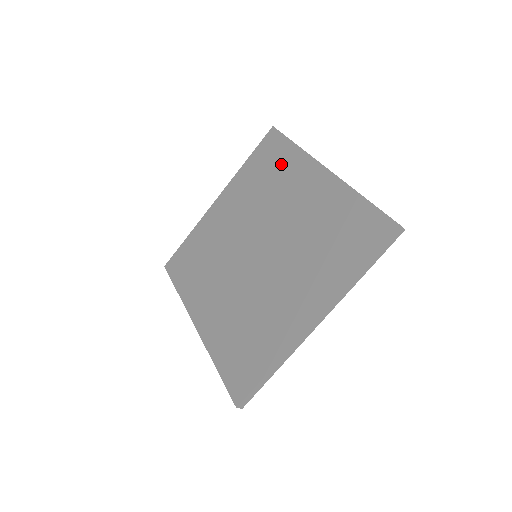
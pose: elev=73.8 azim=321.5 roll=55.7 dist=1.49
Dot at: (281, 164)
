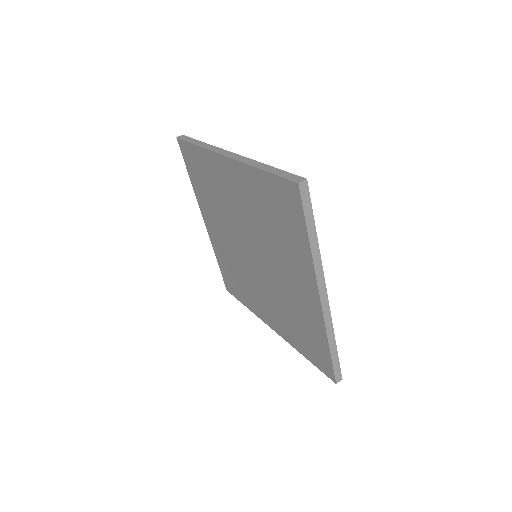
Dot at: (205, 170)
